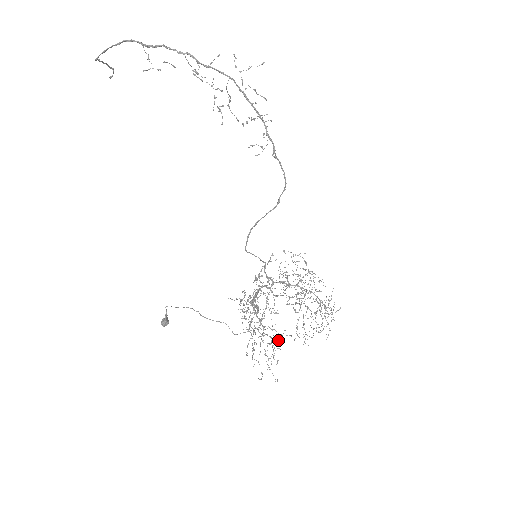
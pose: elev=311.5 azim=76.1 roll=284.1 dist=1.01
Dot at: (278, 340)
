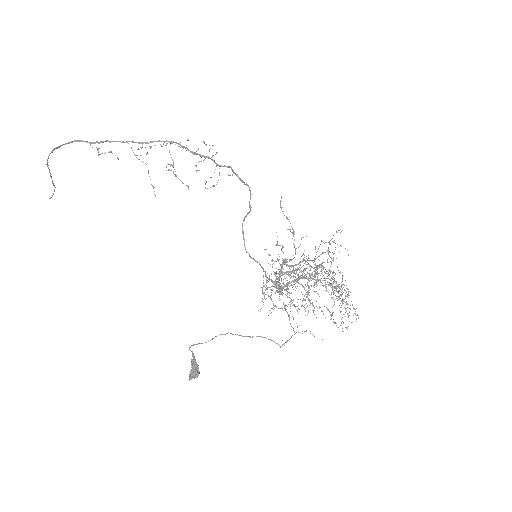
Dot at: occluded
